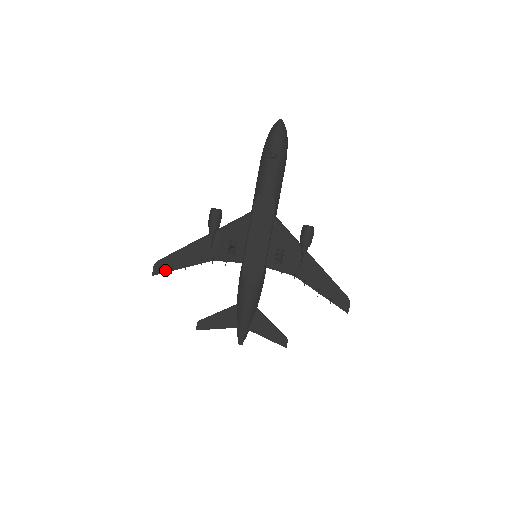
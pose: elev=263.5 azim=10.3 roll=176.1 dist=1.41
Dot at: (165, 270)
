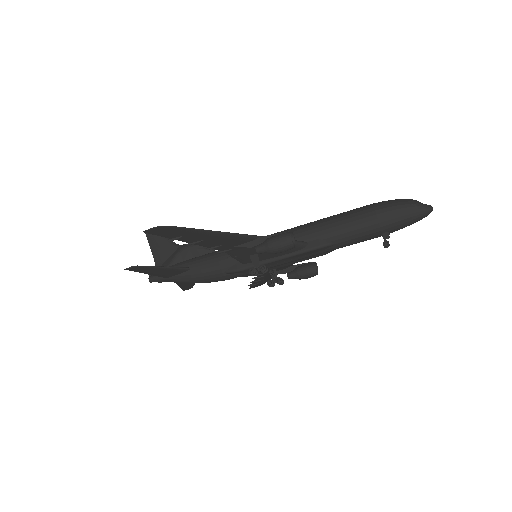
Dot at: (166, 235)
